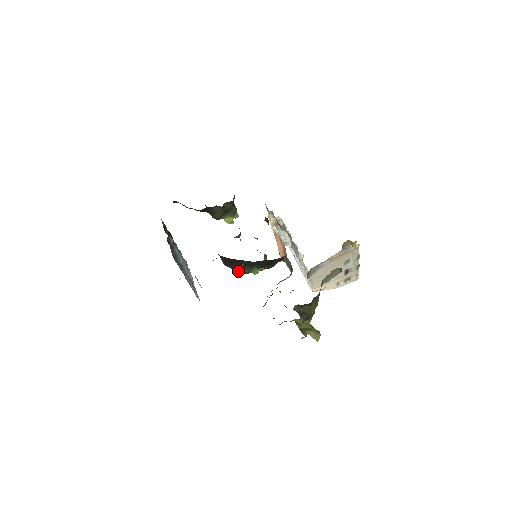
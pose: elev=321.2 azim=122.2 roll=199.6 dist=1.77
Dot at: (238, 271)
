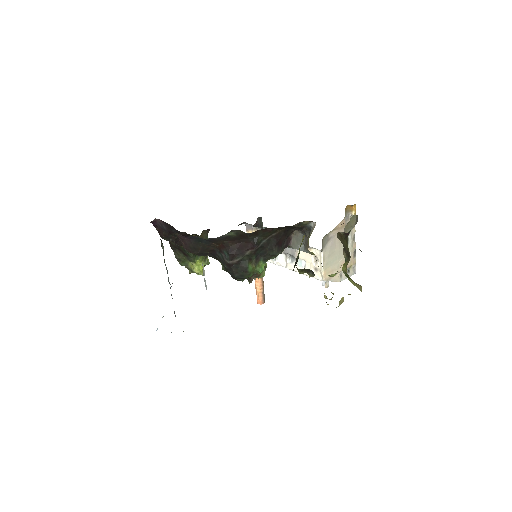
Dot at: (243, 269)
